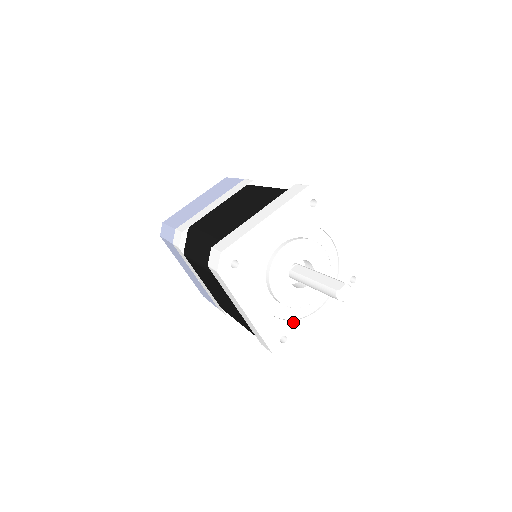
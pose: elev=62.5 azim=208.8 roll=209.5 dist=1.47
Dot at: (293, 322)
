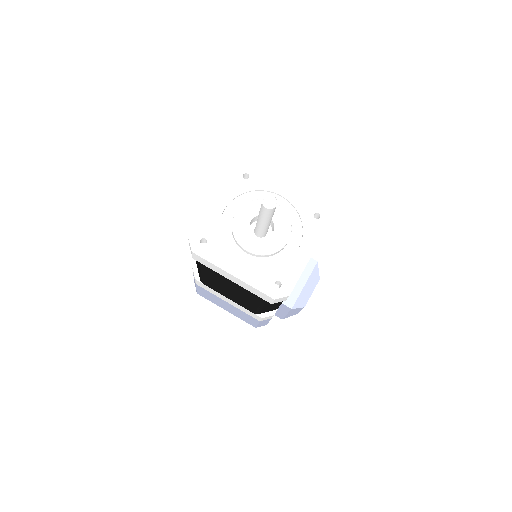
Dot at: (279, 268)
